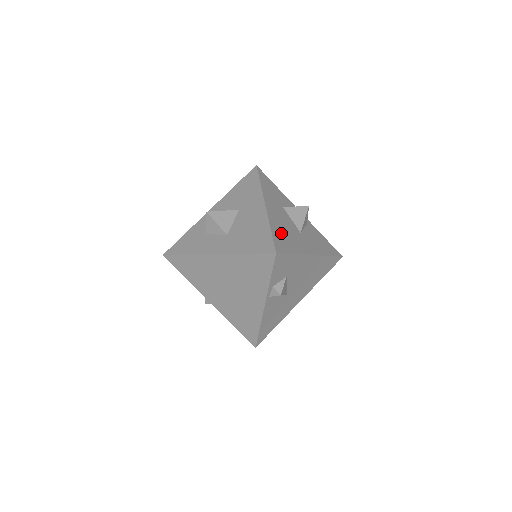
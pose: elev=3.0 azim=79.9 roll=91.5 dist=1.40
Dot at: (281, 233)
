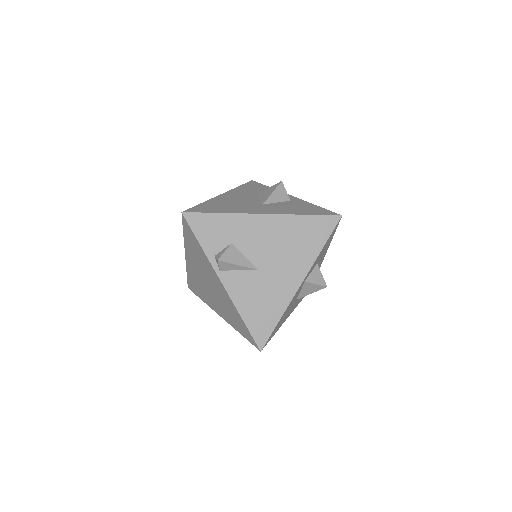
Dot at: (218, 205)
